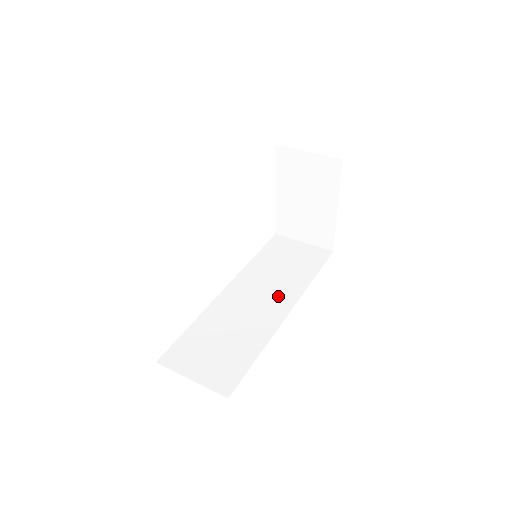
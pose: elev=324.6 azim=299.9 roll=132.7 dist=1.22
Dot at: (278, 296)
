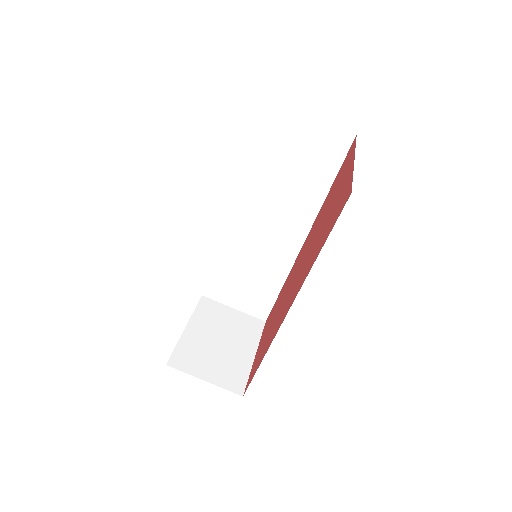
Dot at: (290, 222)
